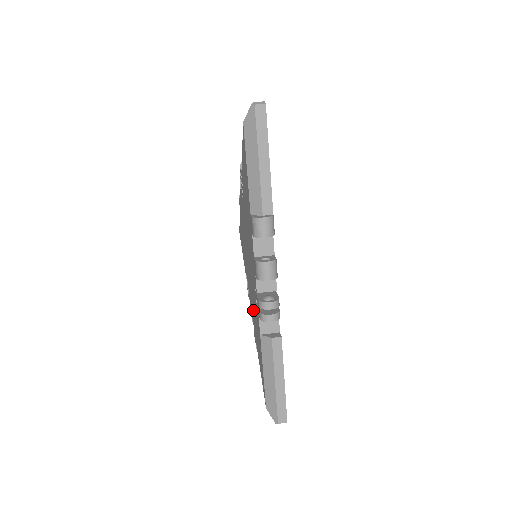
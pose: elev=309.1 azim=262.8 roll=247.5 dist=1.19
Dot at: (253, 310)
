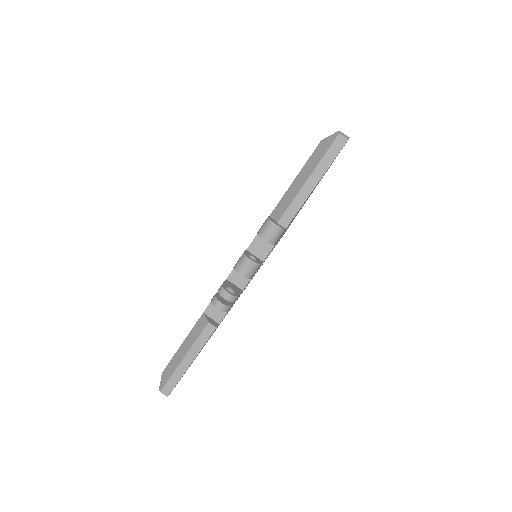
Dot at: occluded
